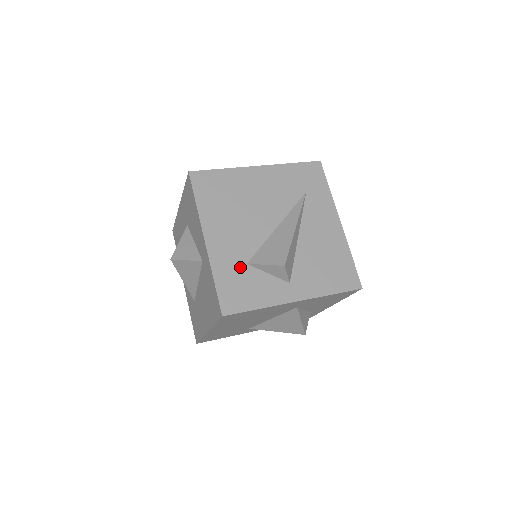
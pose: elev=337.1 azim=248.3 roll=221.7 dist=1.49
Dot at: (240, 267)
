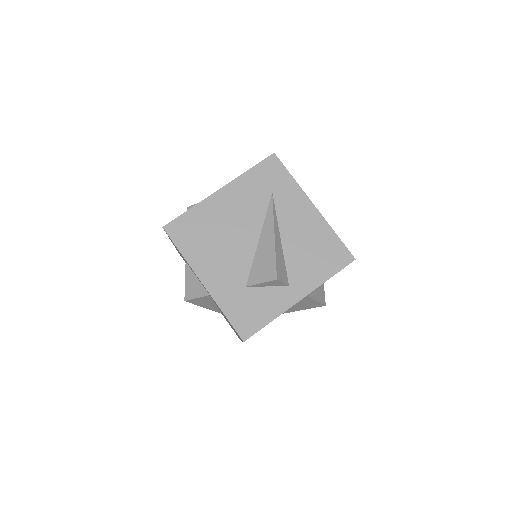
Dot at: (241, 293)
